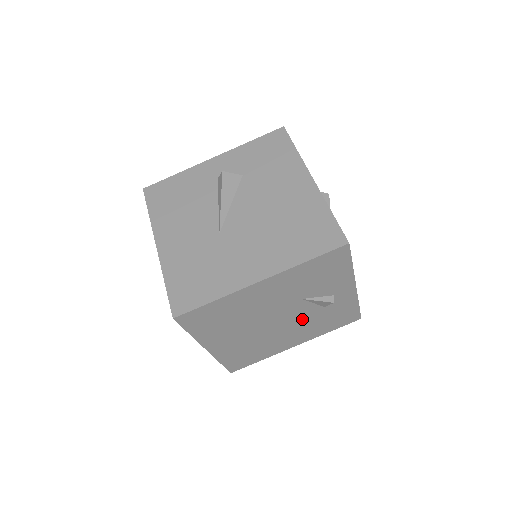
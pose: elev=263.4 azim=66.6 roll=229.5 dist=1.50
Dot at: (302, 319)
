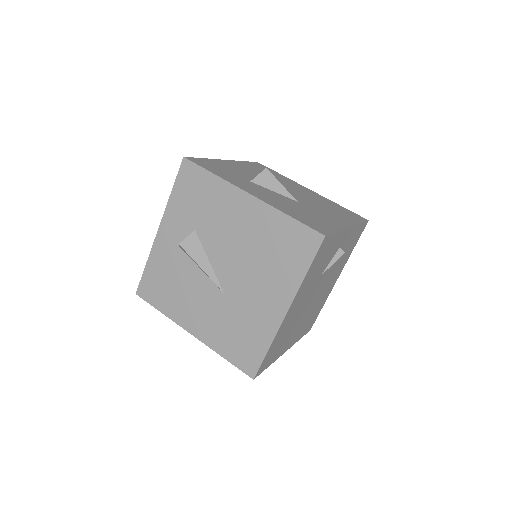
Dot at: (330, 274)
